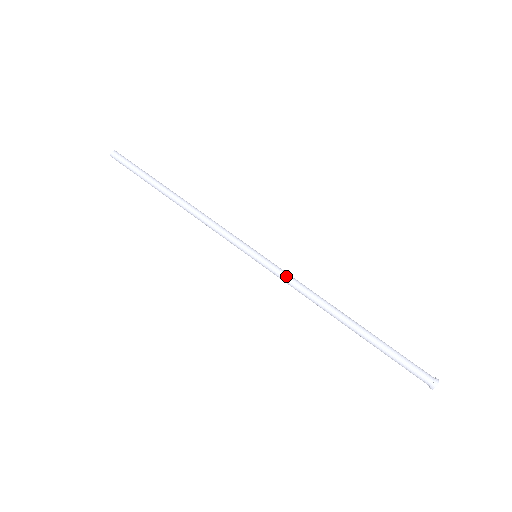
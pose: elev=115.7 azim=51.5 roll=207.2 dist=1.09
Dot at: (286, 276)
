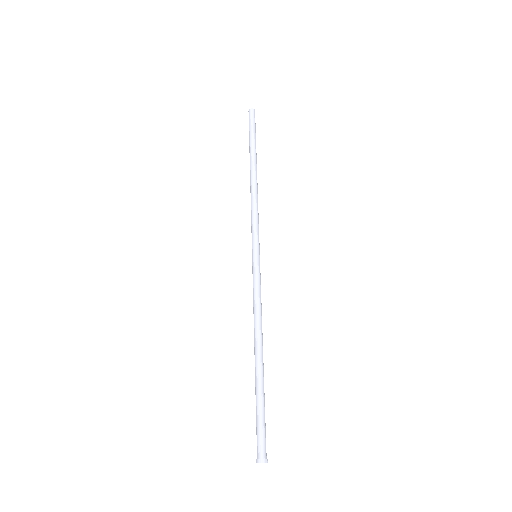
Dot at: (257, 287)
